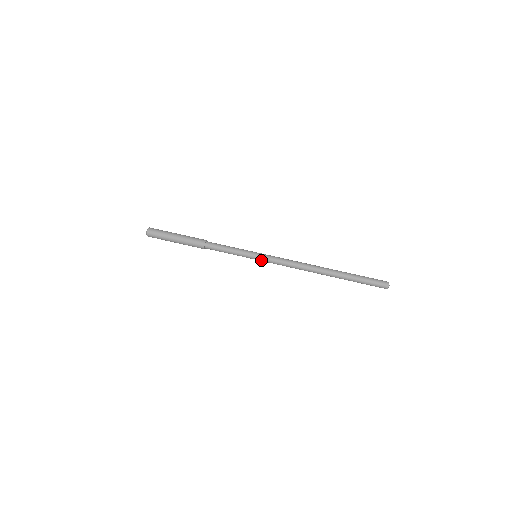
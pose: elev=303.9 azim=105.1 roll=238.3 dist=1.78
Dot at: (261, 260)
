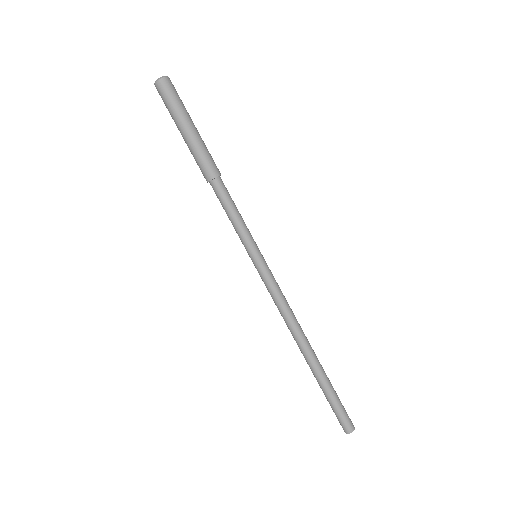
Dot at: occluded
